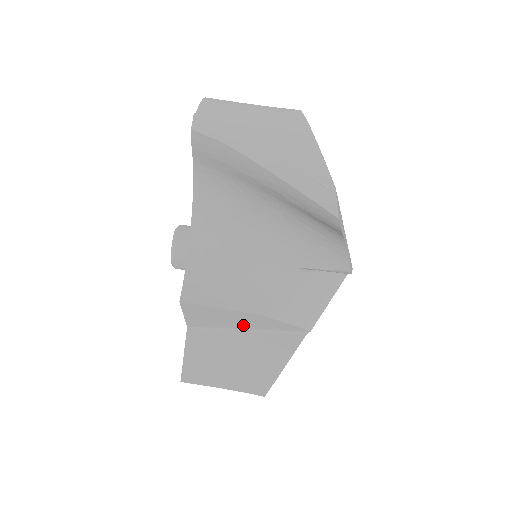
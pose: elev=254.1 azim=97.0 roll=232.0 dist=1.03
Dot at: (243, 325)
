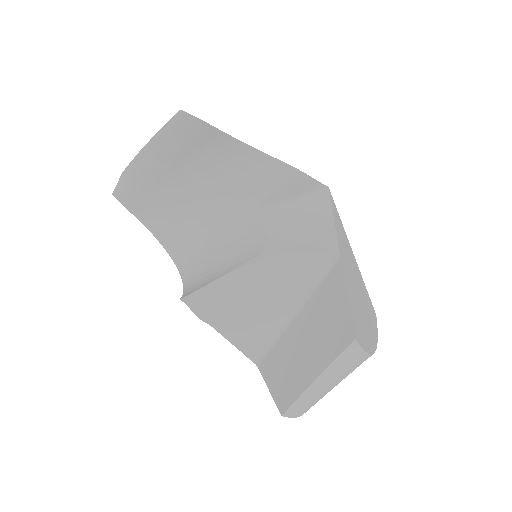
Dot at: (281, 302)
